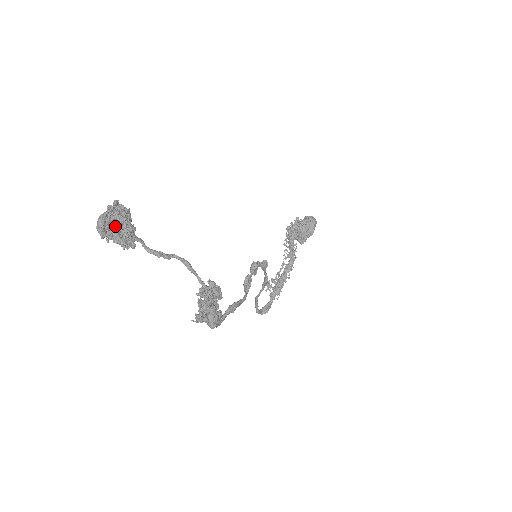
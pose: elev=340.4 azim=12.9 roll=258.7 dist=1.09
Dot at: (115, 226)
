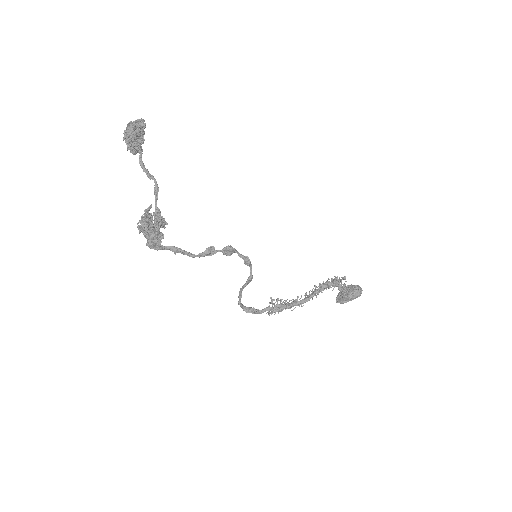
Dot at: (129, 132)
